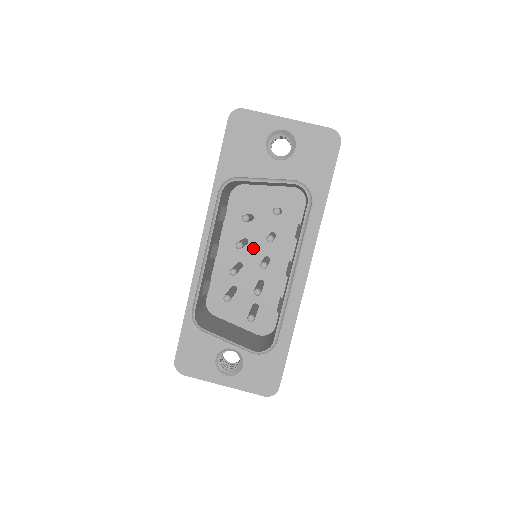
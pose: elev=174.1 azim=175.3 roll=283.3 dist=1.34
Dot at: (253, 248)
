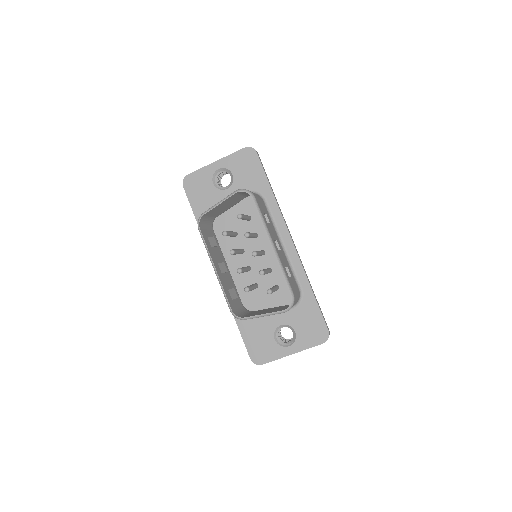
Dot at: (250, 252)
